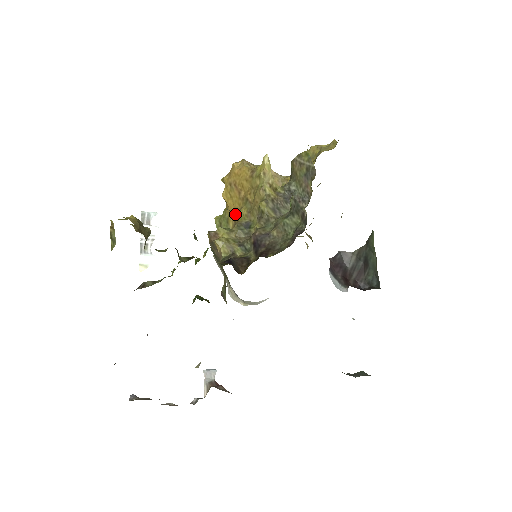
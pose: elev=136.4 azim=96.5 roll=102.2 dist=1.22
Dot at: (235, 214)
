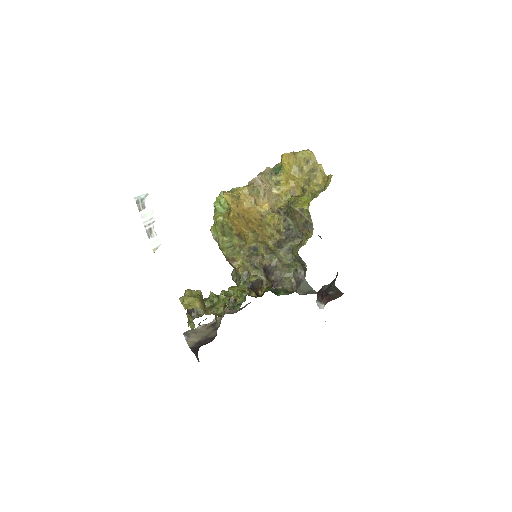
Dot at: (240, 231)
